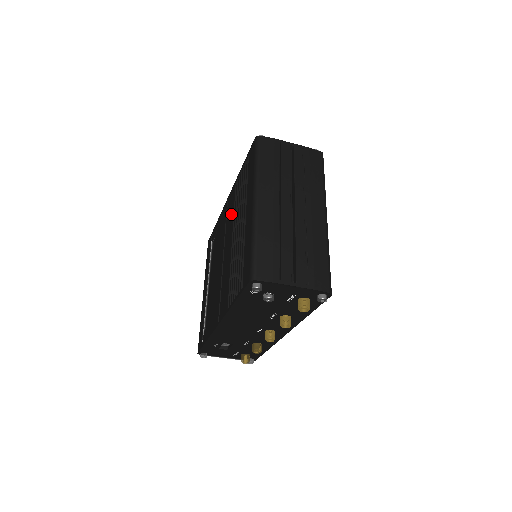
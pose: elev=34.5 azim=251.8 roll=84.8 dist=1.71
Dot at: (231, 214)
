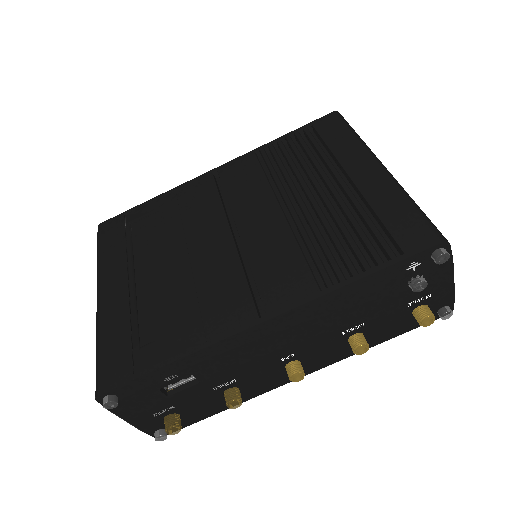
Dot at: (254, 182)
